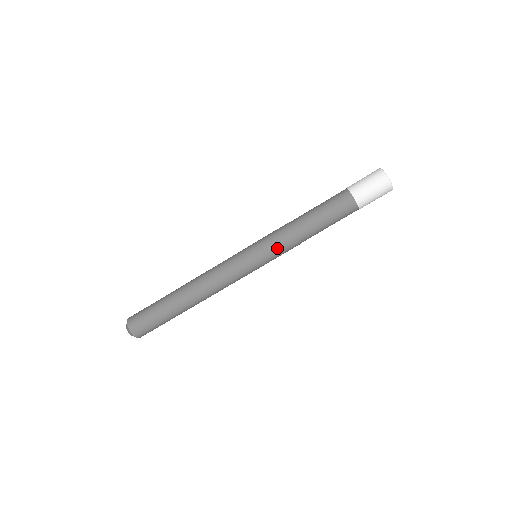
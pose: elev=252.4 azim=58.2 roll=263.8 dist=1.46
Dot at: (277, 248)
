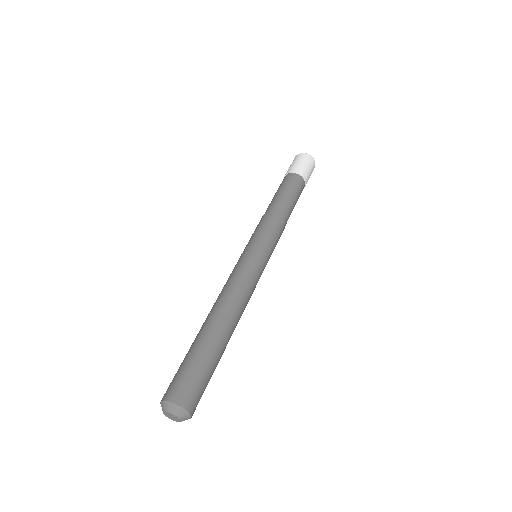
Dot at: (273, 233)
